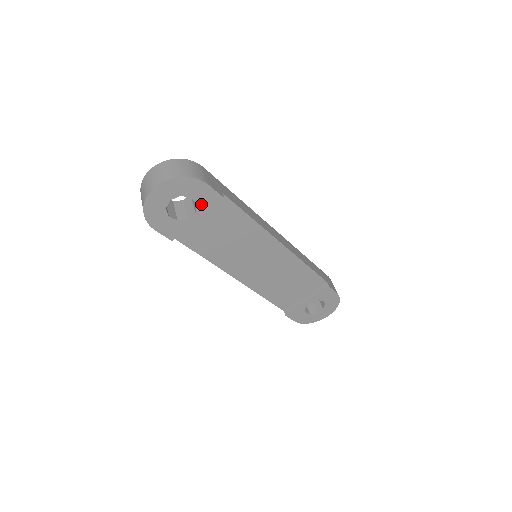
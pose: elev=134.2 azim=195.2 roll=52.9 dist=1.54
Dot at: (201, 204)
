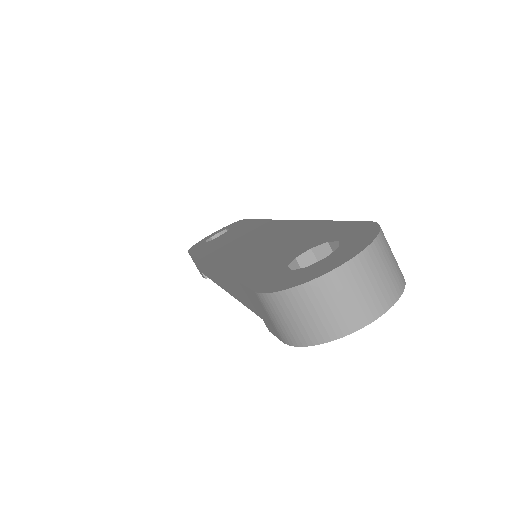
Dot at: occluded
